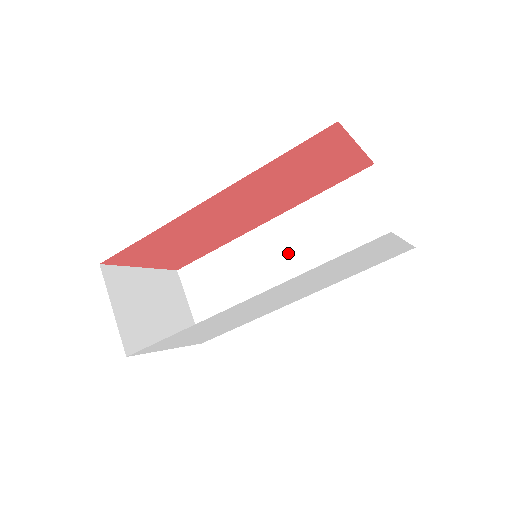
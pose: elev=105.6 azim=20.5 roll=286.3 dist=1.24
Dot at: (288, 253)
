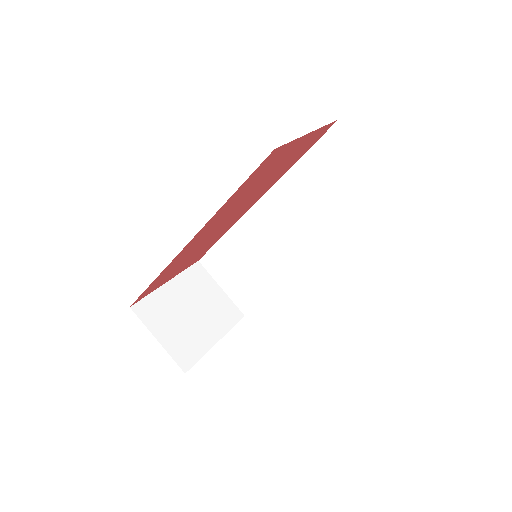
Dot at: (287, 226)
